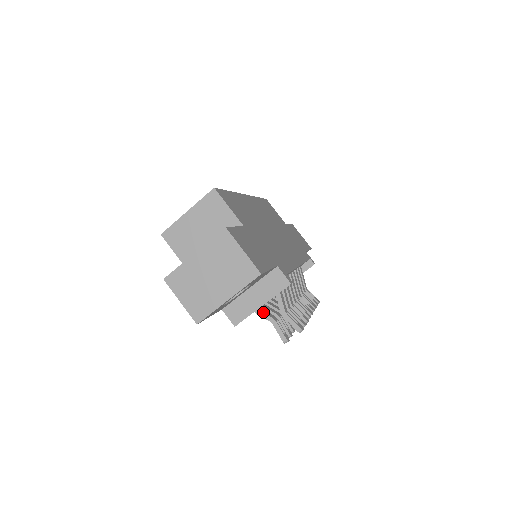
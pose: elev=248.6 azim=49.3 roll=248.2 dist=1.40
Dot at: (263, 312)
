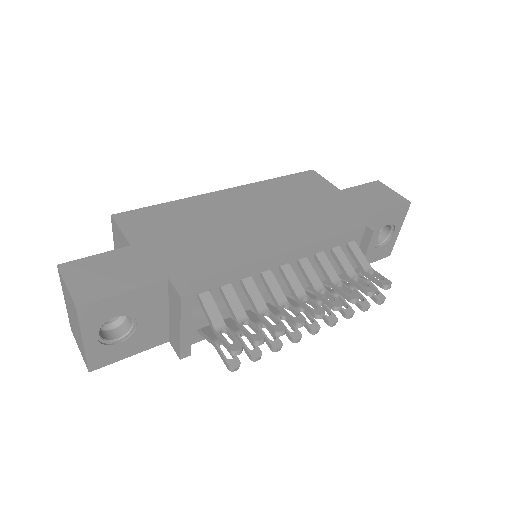
Dot at: (206, 335)
